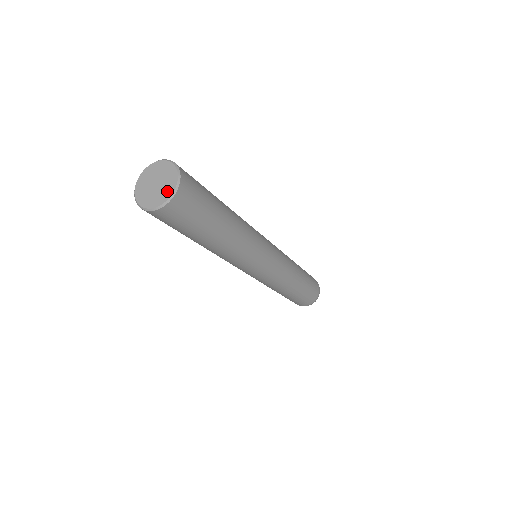
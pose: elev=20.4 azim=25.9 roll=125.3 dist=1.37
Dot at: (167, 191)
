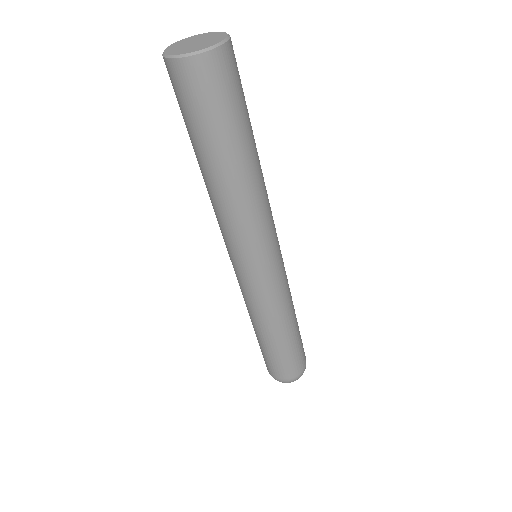
Dot at: (196, 48)
